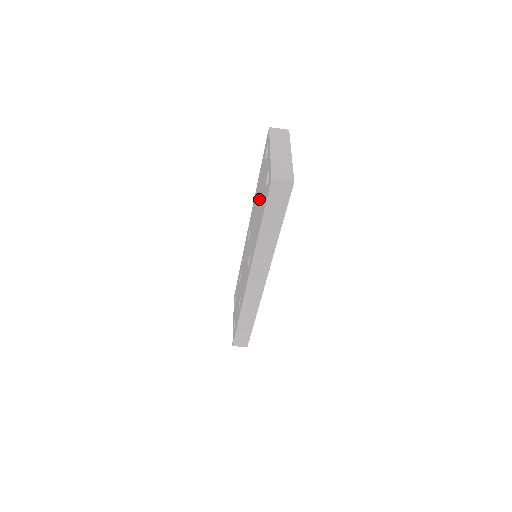
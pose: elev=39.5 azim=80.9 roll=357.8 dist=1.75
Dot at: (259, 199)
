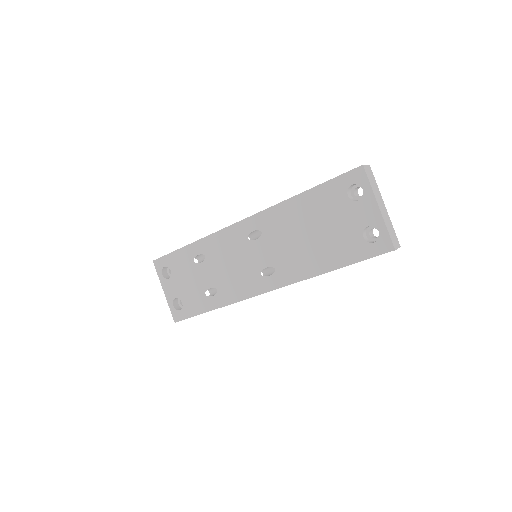
Dot at: (320, 229)
